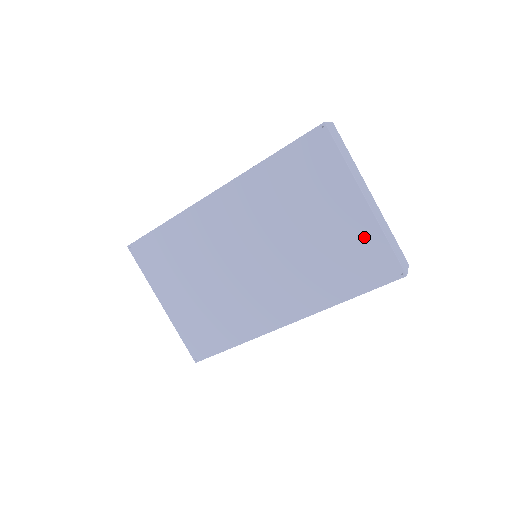
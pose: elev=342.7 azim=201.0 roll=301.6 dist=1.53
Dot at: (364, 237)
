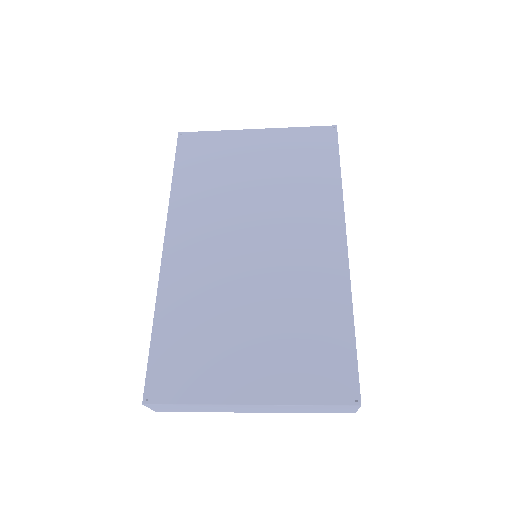
Dot at: (286, 141)
